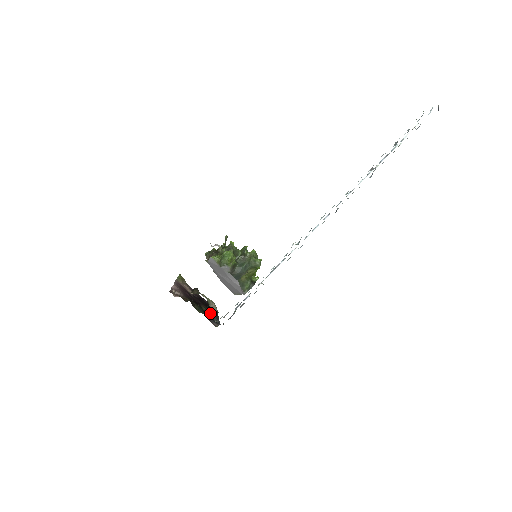
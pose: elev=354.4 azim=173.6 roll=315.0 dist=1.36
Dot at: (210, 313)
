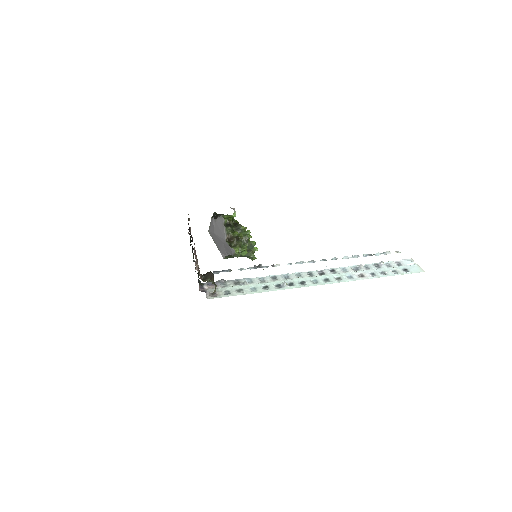
Dot at: (194, 260)
